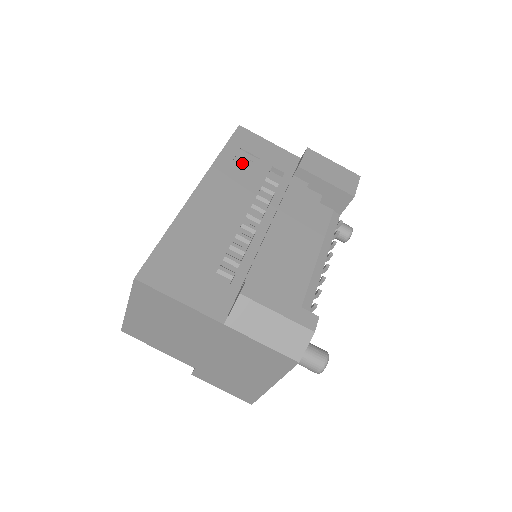
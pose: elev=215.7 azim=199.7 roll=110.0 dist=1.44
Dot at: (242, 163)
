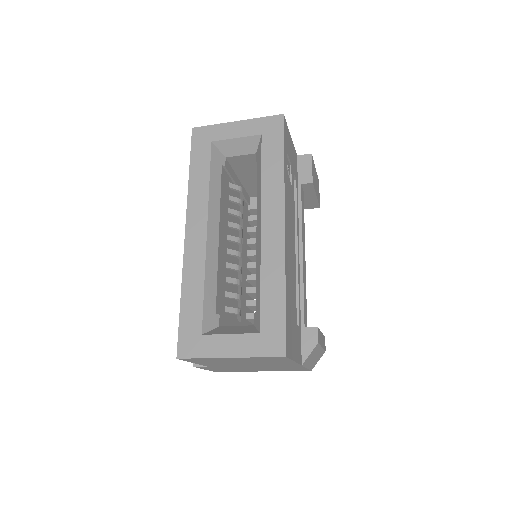
Dot at: (288, 174)
